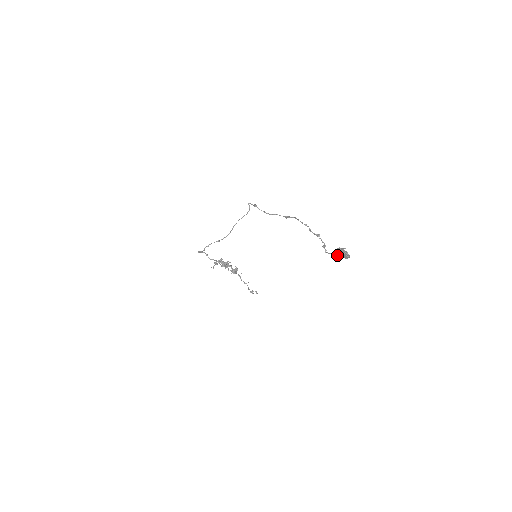
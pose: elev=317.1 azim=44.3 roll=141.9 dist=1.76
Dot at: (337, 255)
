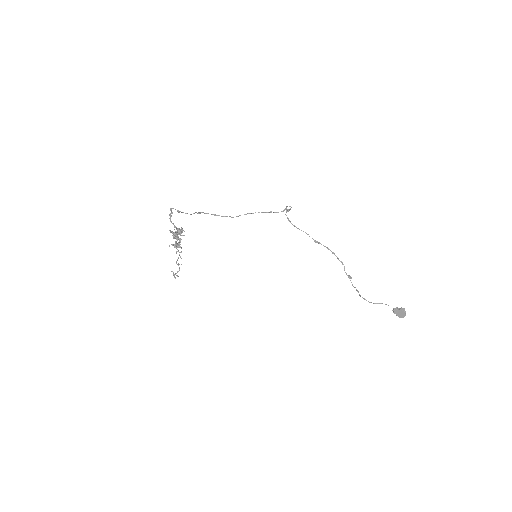
Dot at: (396, 312)
